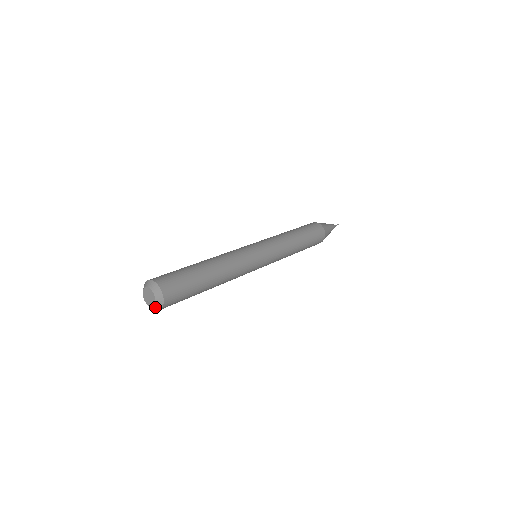
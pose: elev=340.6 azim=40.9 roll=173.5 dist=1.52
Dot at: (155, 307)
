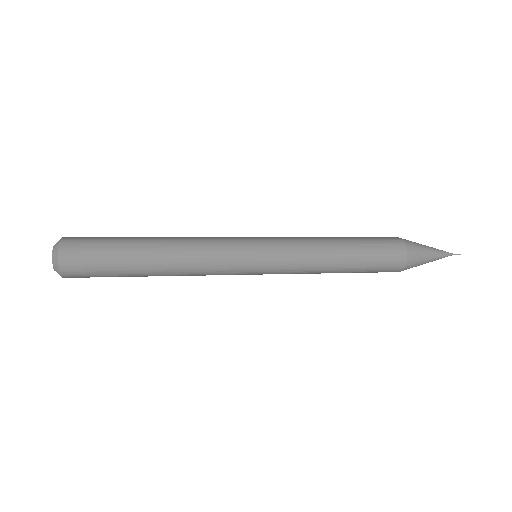
Dot at: (54, 263)
